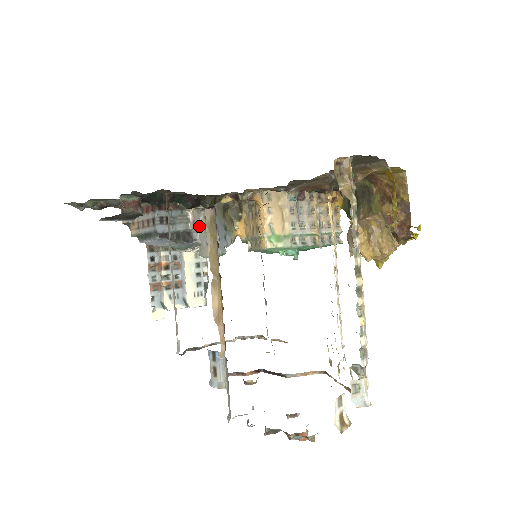
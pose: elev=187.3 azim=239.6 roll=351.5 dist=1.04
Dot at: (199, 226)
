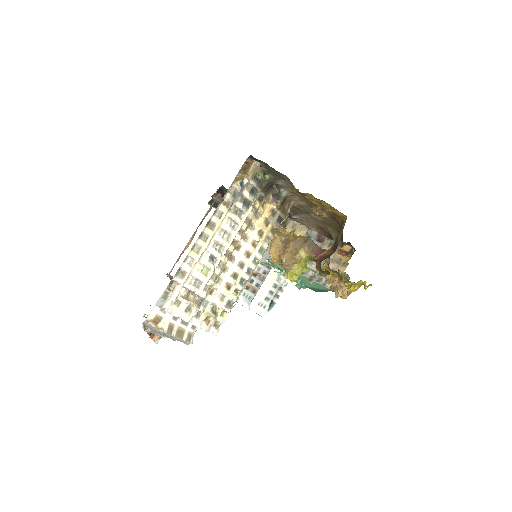
Dot at: occluded
